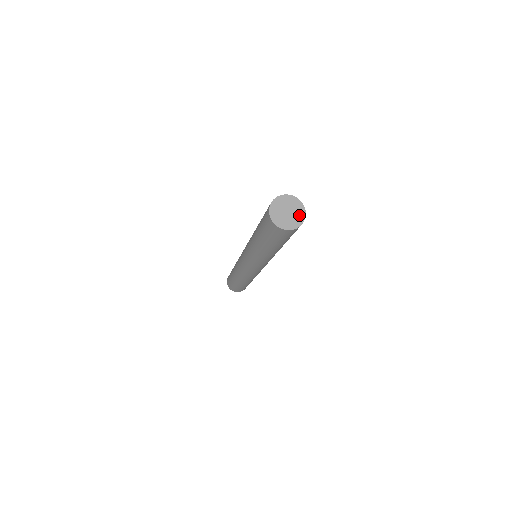
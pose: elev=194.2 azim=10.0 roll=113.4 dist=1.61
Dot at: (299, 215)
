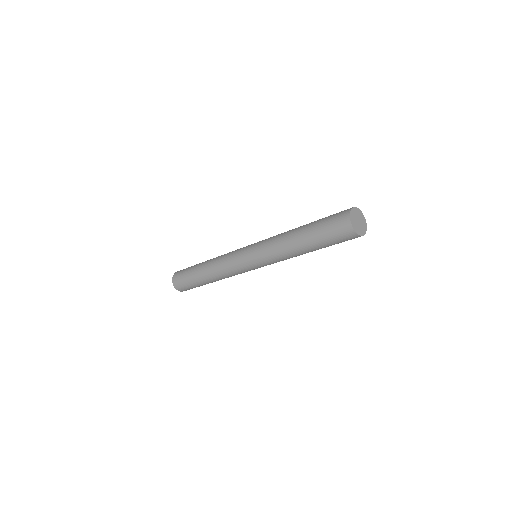
Dot at: (364, 228)
